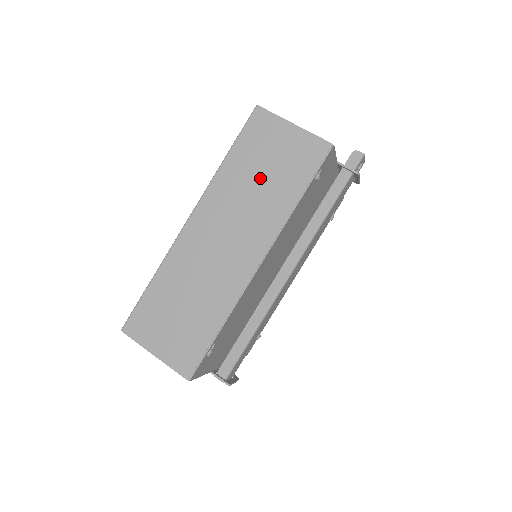
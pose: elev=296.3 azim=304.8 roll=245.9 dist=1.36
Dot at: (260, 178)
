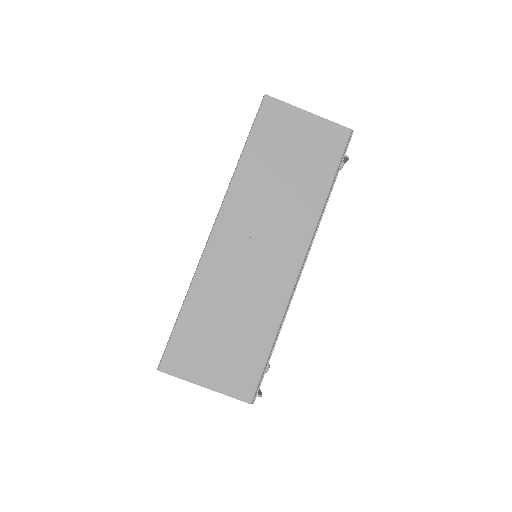
Dot at: (285, 173)
